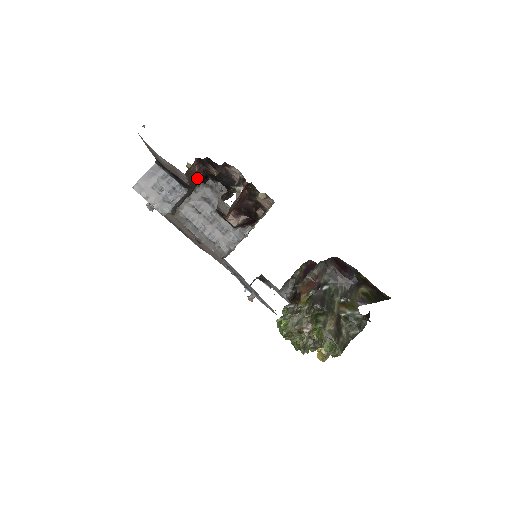
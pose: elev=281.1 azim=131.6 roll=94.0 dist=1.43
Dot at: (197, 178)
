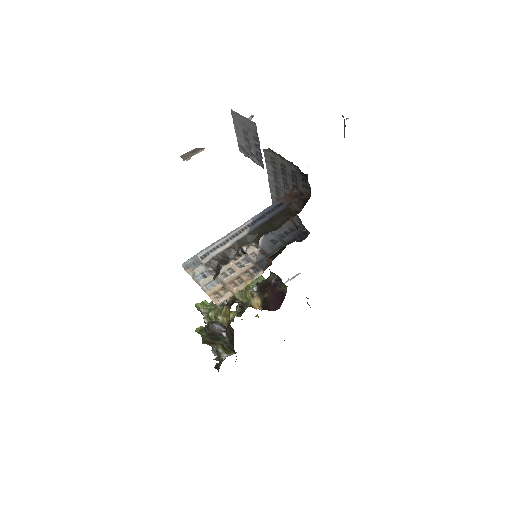
Dot at: occluded
